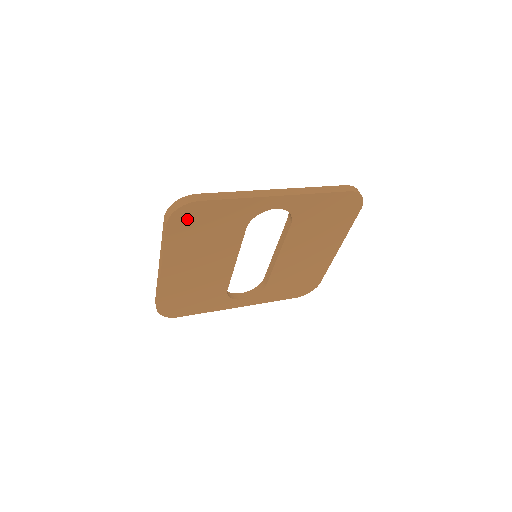
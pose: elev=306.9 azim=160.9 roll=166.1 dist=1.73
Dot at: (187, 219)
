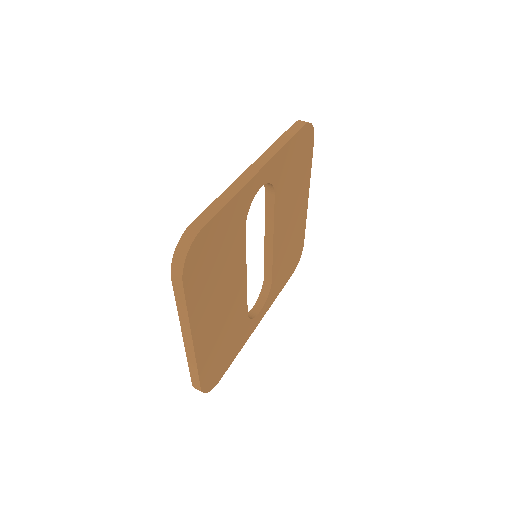
Dot at: (198, 260)
